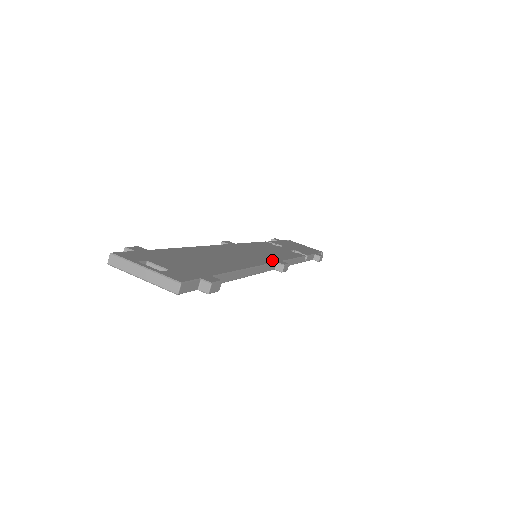
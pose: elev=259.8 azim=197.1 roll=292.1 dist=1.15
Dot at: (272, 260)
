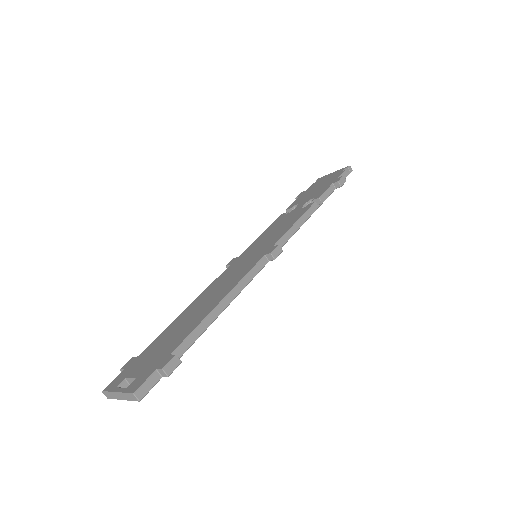
Dot at: (261, 256)
